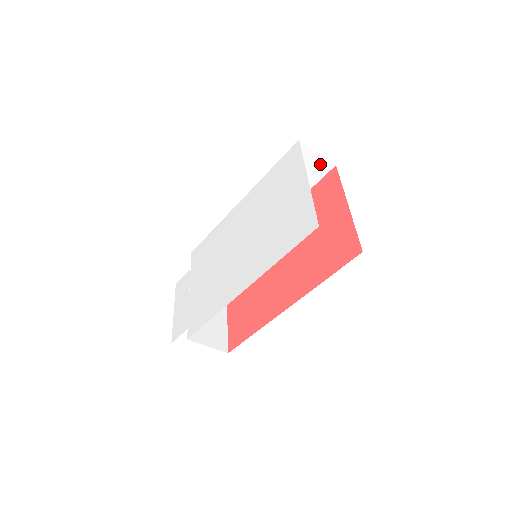
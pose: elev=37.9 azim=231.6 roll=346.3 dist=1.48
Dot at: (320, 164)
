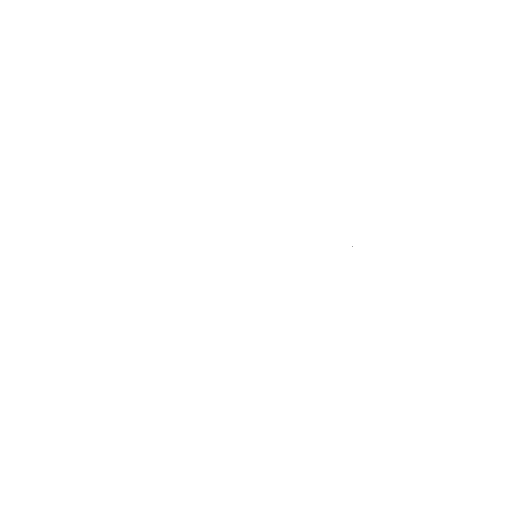
Dot at: occluded
